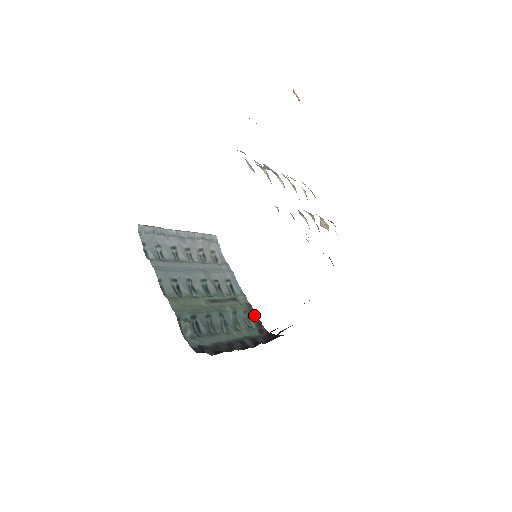
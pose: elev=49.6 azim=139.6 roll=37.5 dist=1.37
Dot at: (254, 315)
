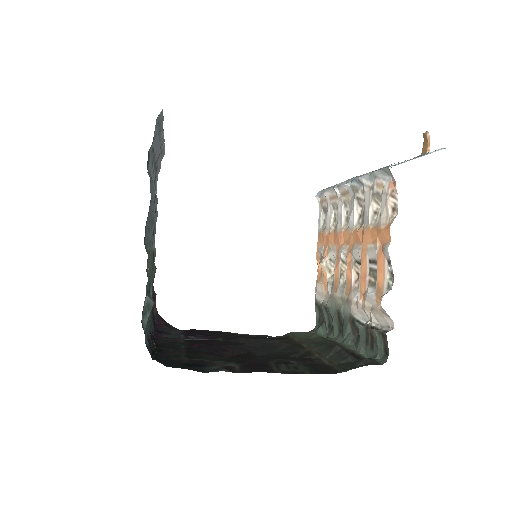
Dot at: occluded
